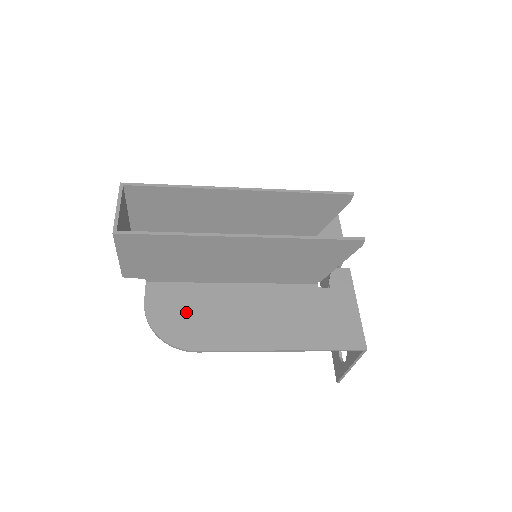
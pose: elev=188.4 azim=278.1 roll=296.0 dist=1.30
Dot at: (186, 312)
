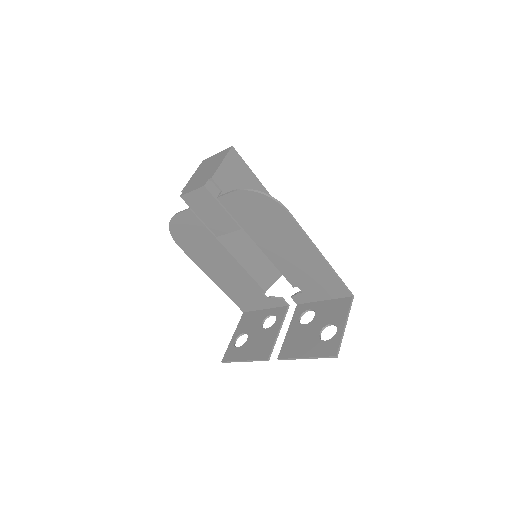
Dot at: (258, 212)
